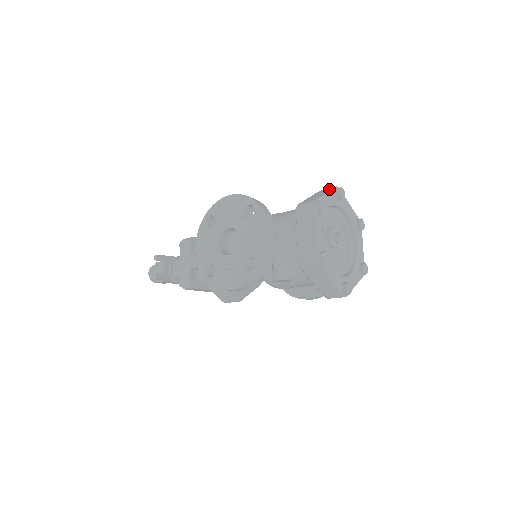
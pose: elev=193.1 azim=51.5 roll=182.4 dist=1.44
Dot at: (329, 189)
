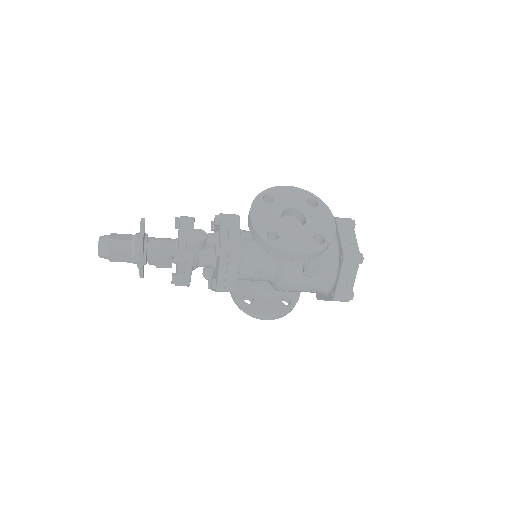
Dot at: occluded
